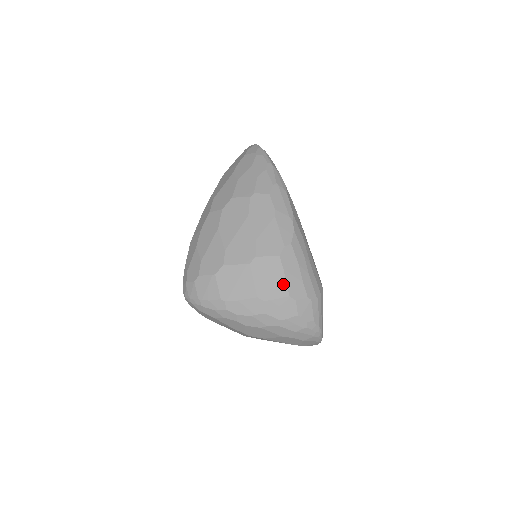
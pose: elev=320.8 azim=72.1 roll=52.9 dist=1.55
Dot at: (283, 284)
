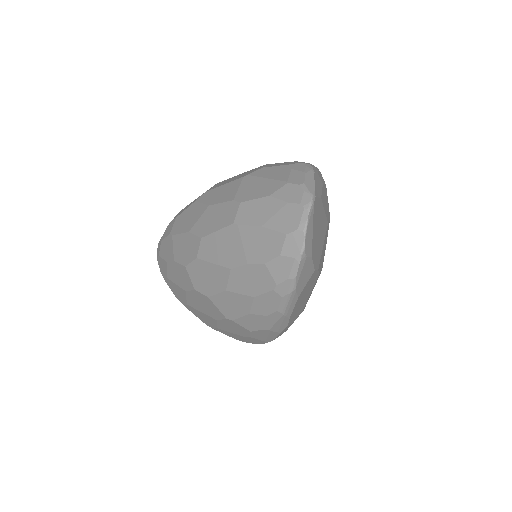
Dot at: occluded
